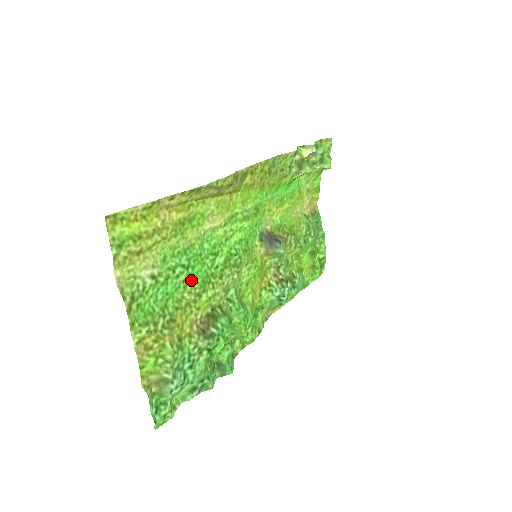
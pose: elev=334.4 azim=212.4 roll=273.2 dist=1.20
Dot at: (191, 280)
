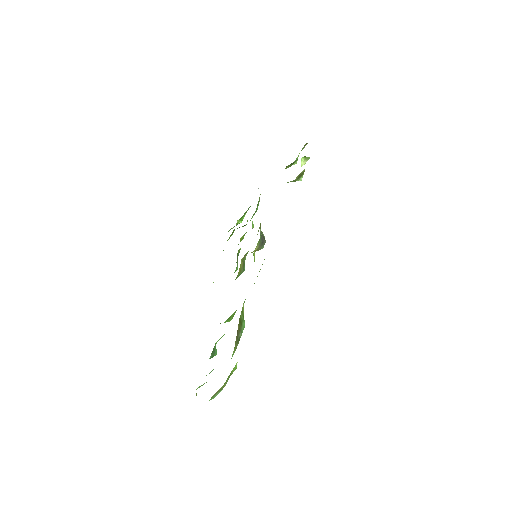
Dot at: occluded
